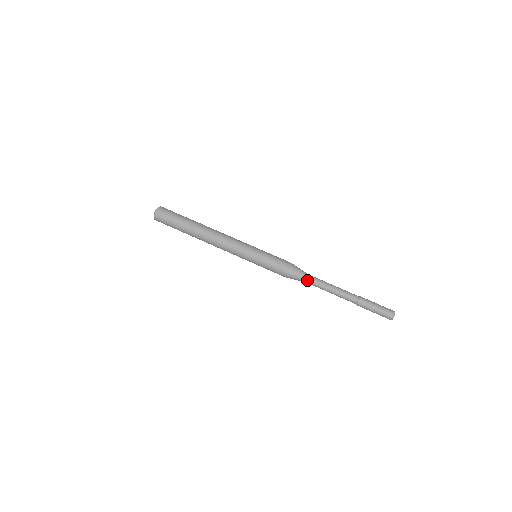
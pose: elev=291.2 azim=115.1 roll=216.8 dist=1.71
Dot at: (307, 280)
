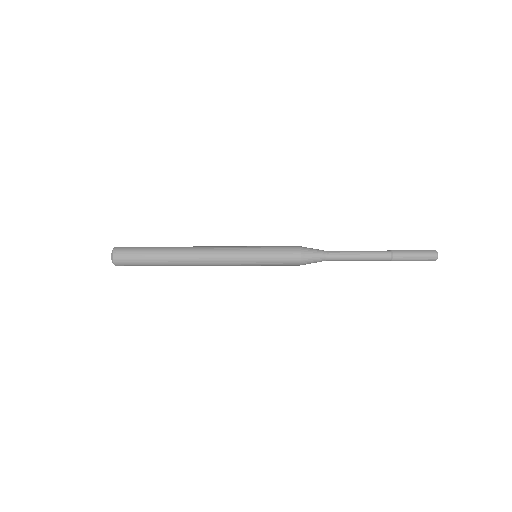
Dot at: (326, 251)
